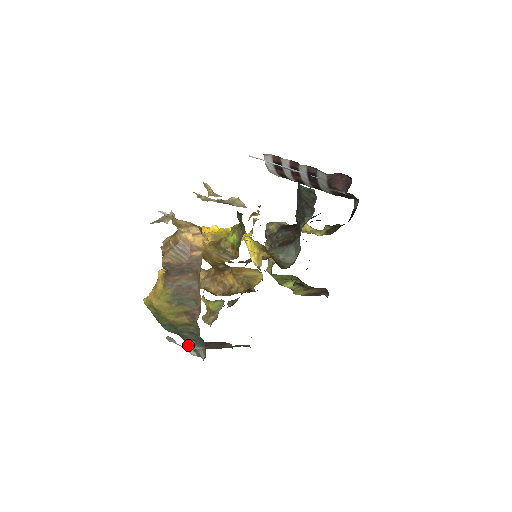
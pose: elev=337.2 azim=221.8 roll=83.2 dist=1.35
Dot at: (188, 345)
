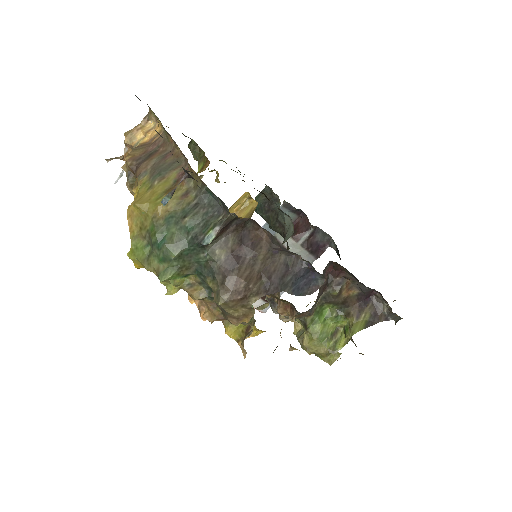
Dot at: (204, 236)
